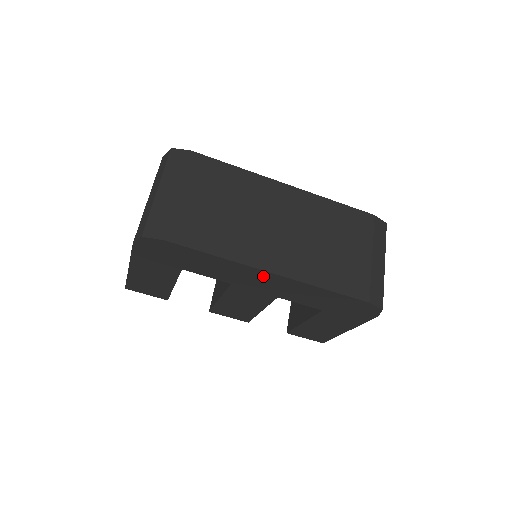
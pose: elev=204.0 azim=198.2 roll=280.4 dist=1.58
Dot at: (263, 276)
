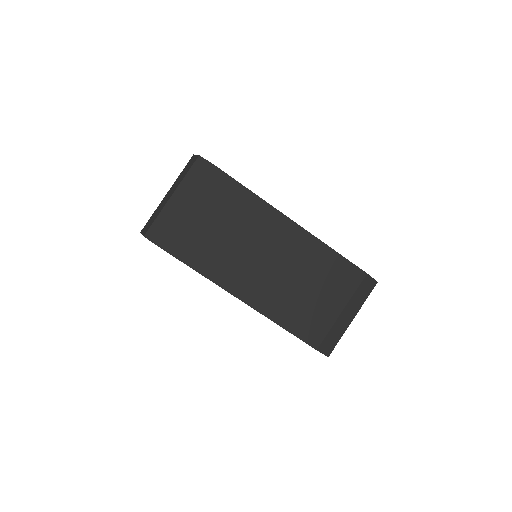
Dot at: occluded
